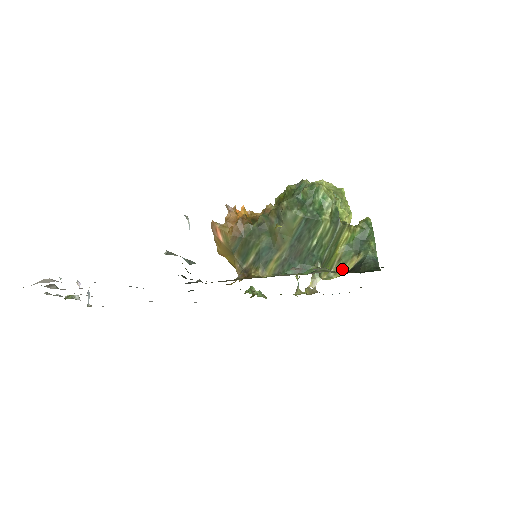
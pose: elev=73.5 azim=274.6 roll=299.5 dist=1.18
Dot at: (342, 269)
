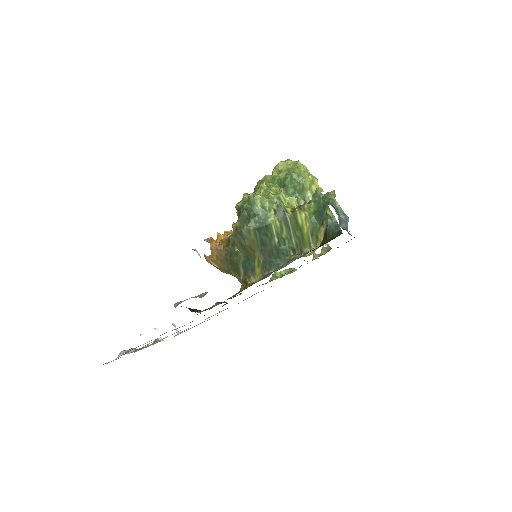
Dot at: (318, 241)
